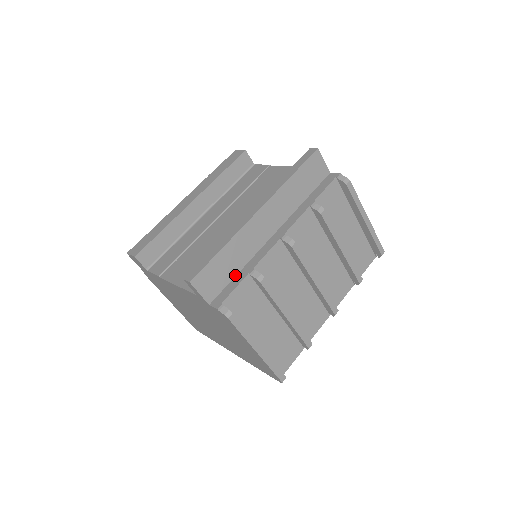
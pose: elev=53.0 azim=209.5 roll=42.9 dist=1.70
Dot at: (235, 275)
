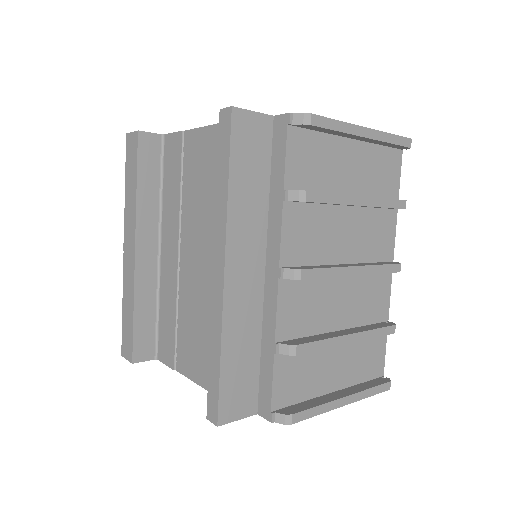
Dot at: (259, 359)
